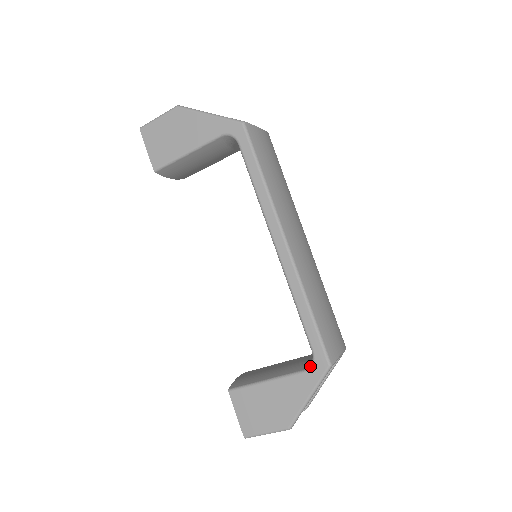
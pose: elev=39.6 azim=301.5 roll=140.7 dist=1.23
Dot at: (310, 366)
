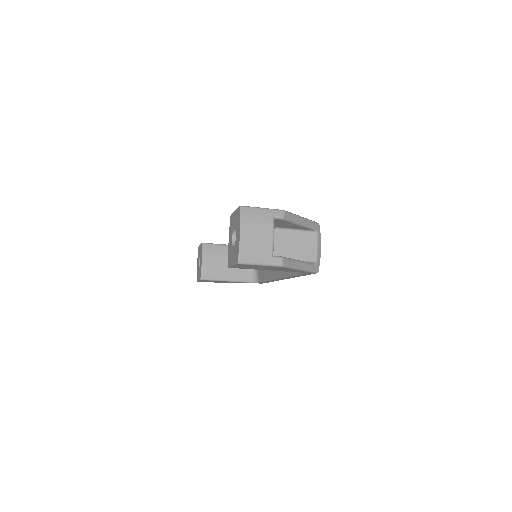
Dot at: occluded
